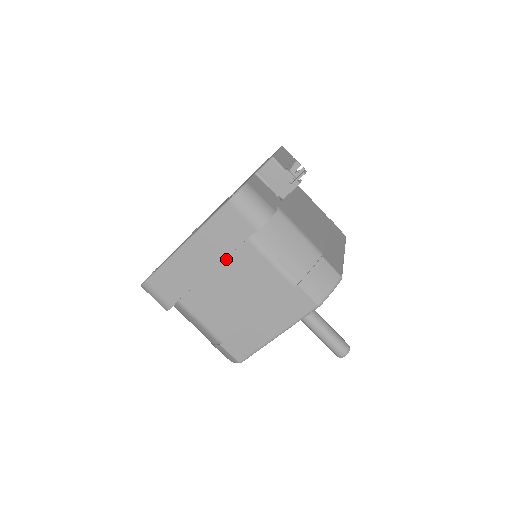
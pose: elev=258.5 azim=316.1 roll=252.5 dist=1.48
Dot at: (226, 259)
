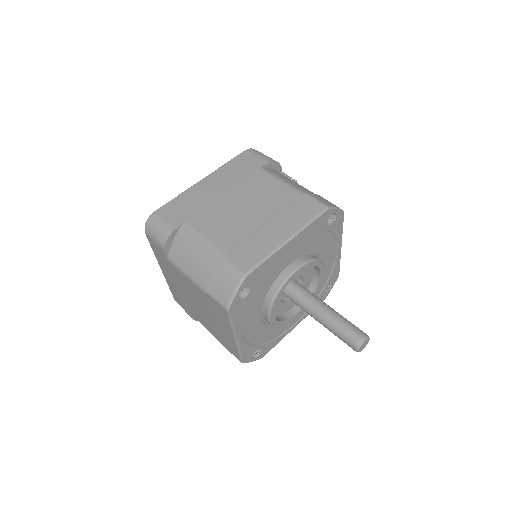
Dot at: (239, 183)
